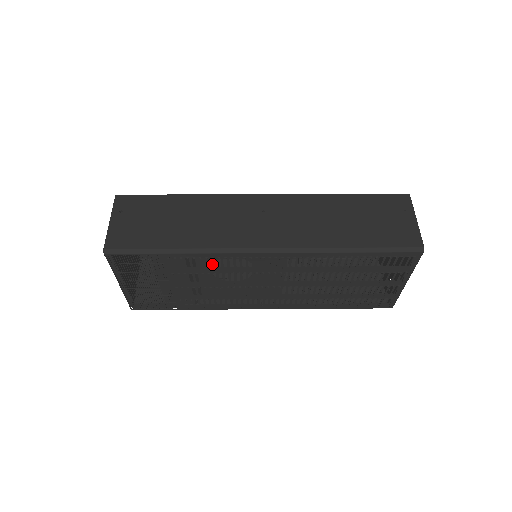
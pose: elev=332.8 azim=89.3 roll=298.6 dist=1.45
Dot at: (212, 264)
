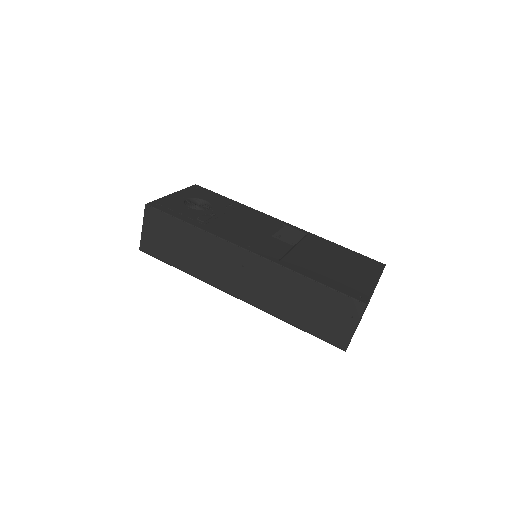
Dot at: occluded
